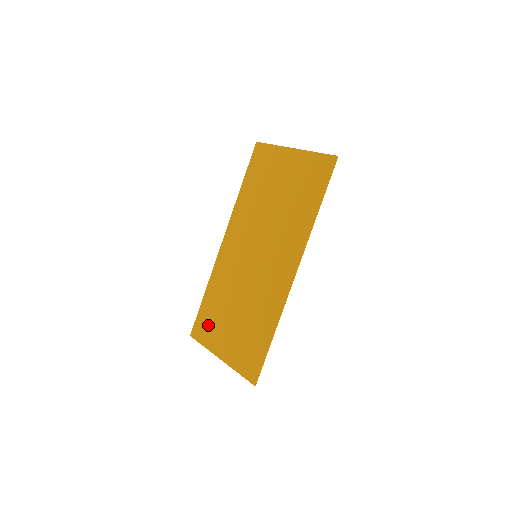
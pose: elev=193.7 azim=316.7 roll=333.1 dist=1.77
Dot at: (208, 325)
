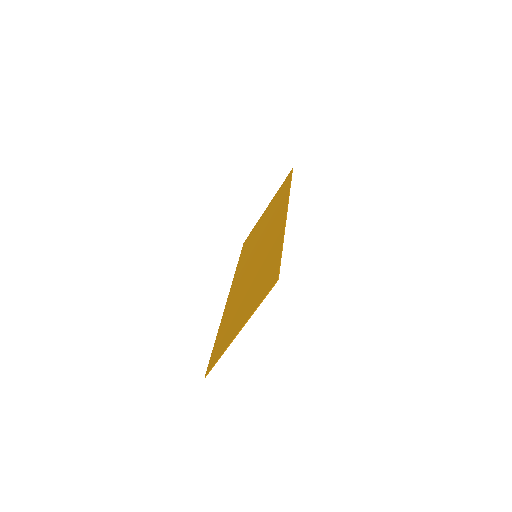
Dot at: (222, 340)
